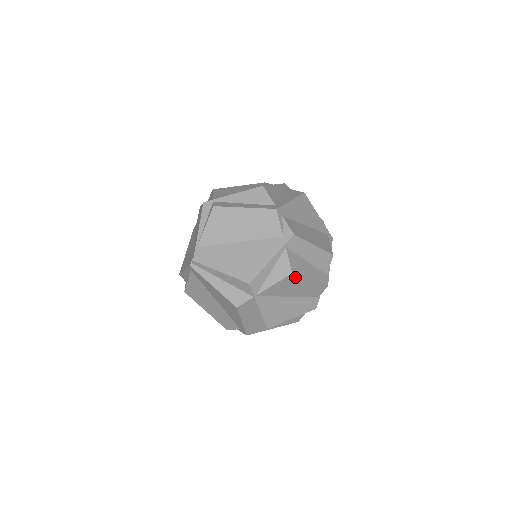
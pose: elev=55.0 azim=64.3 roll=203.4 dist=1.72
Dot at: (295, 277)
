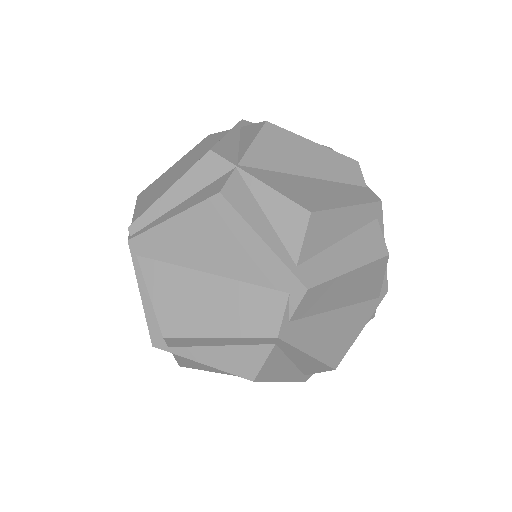
Dot at: (279, 132)
